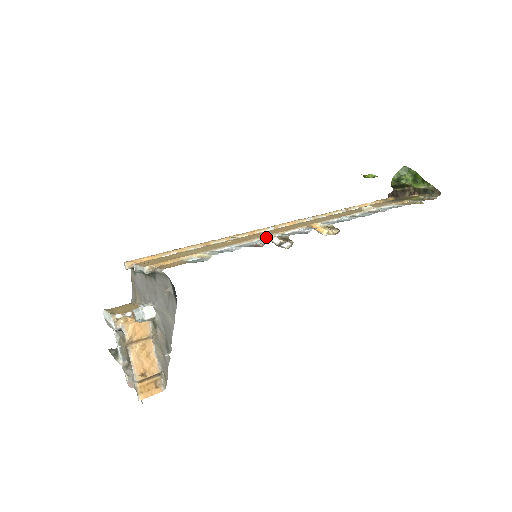
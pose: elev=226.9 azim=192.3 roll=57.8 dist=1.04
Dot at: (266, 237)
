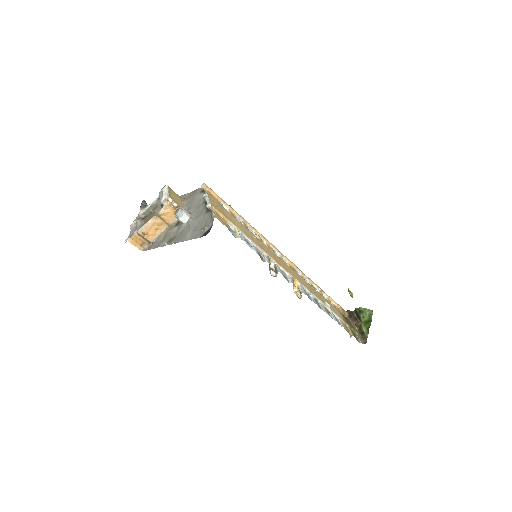
Dot at: (271, 258)
